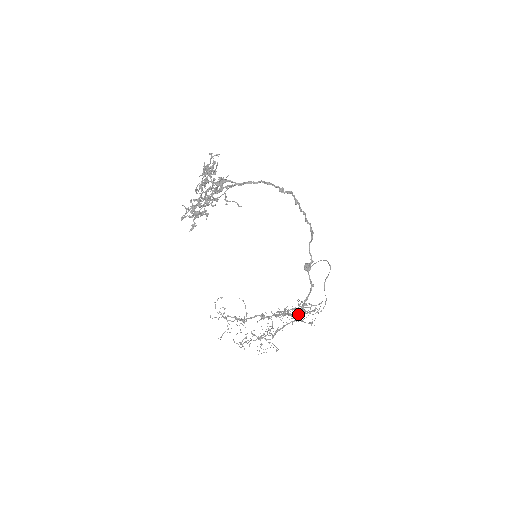
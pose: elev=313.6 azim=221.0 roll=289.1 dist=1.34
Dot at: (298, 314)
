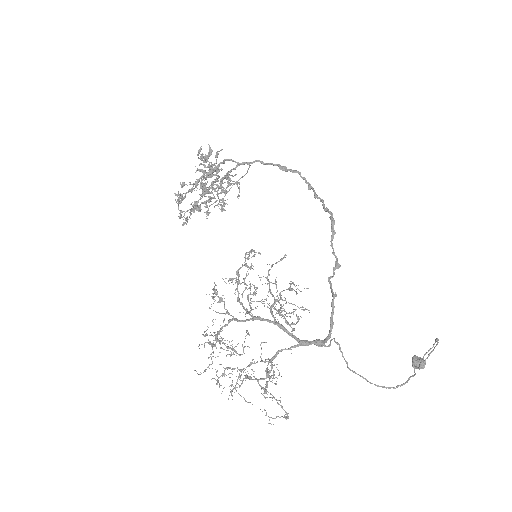
Dot at: occluded
